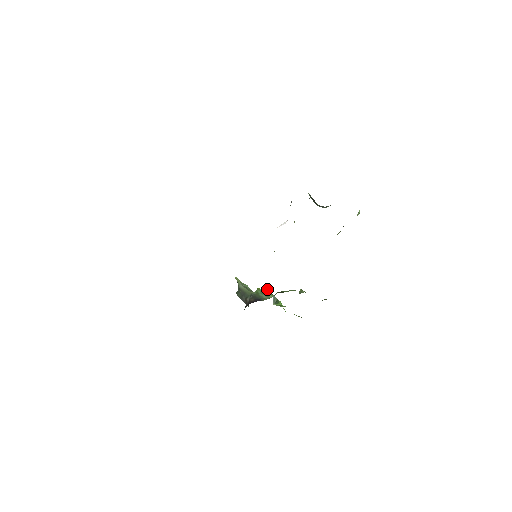
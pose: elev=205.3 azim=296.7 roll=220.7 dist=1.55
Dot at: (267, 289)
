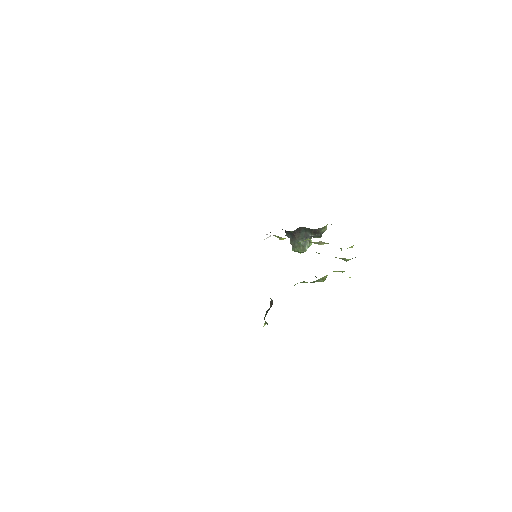
Dot at: occluded
